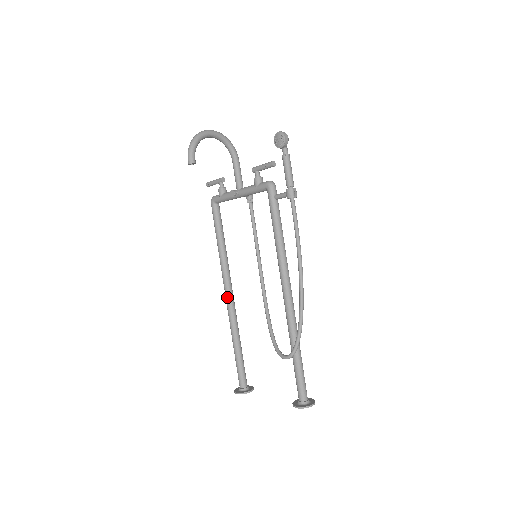
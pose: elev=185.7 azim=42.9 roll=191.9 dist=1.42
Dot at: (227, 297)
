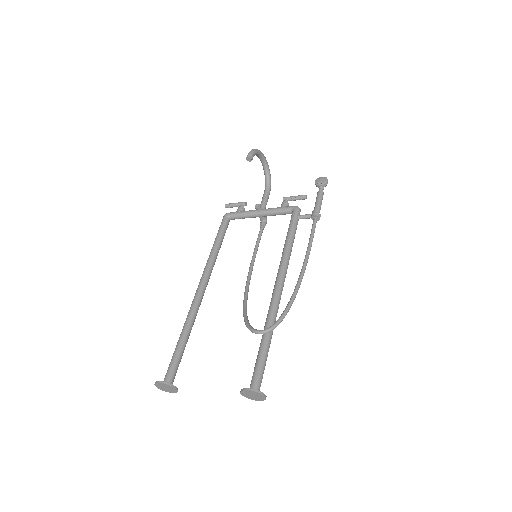
Dot at: (200, 288)
